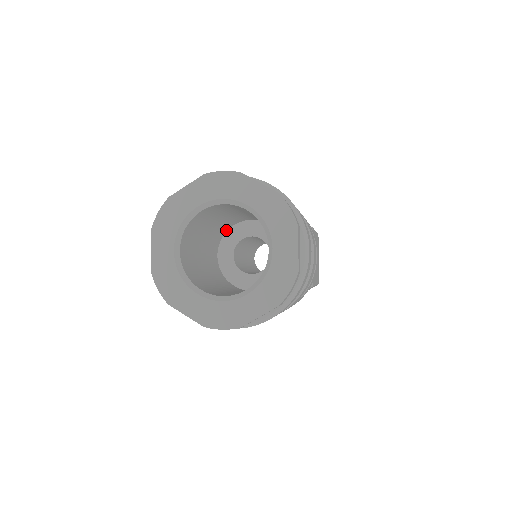
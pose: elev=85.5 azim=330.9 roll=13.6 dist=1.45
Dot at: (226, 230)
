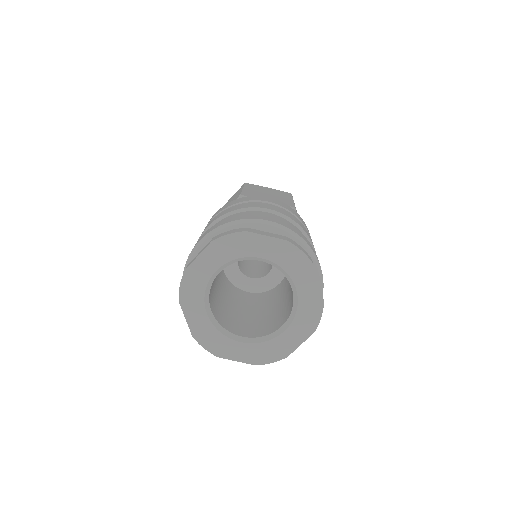
Dot at: occluded
